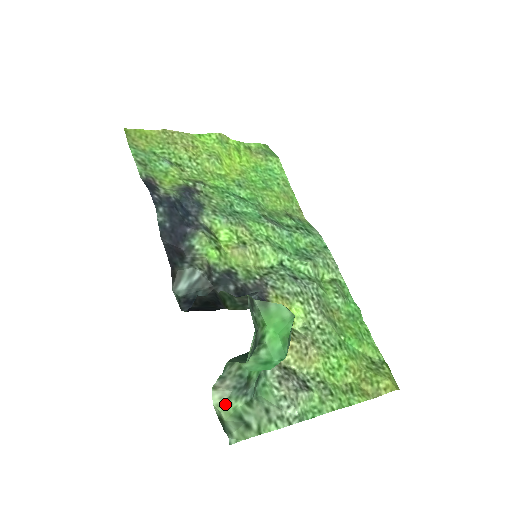
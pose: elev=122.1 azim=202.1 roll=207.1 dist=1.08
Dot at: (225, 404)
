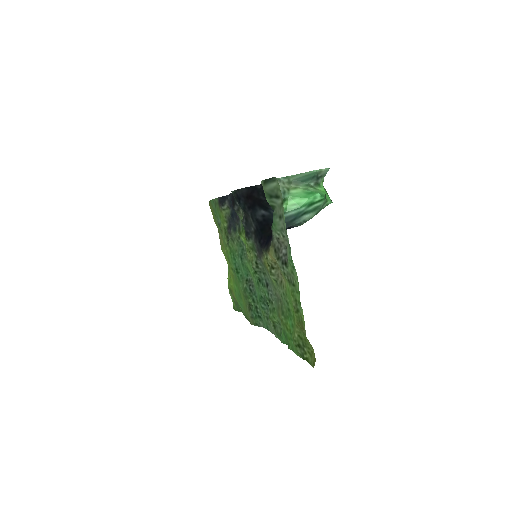
Dot at: occluded
